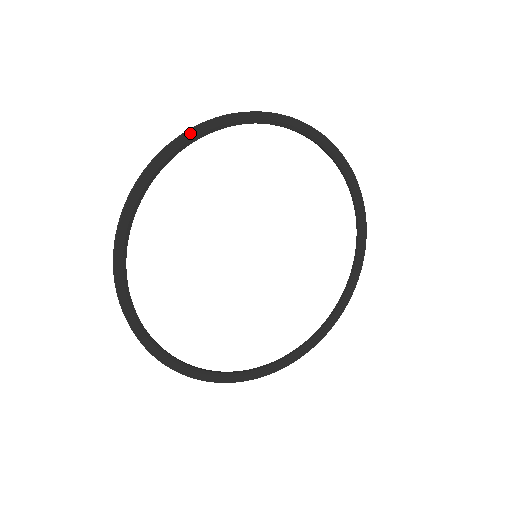
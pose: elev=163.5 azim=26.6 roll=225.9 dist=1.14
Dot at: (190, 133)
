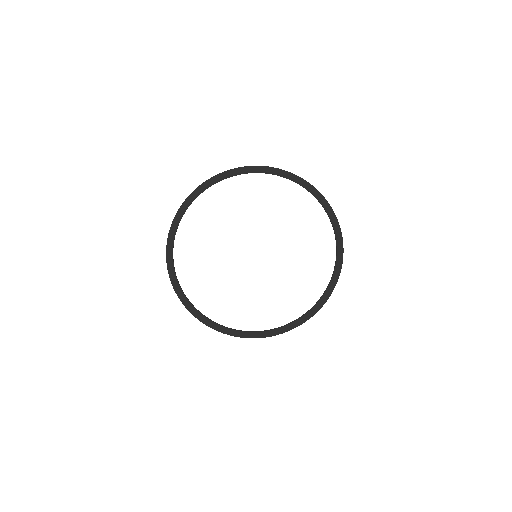
Dot at: (287, 173)
